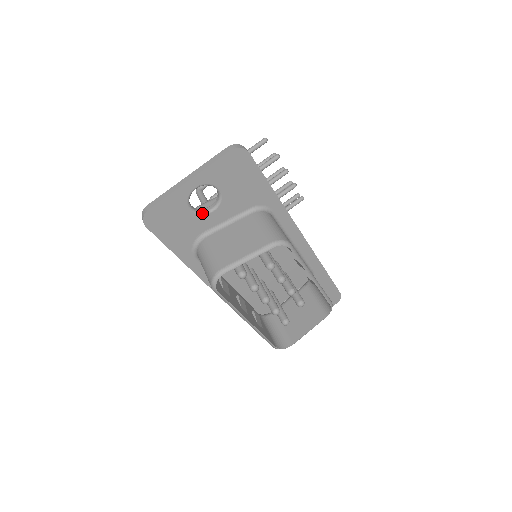
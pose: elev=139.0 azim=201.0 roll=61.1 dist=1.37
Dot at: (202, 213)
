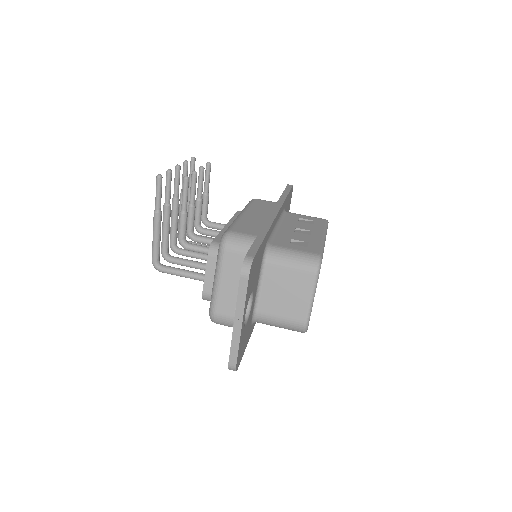
Dot at: (249, 312)
